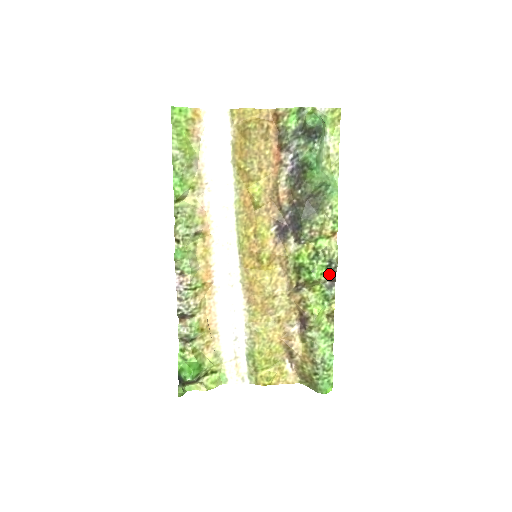
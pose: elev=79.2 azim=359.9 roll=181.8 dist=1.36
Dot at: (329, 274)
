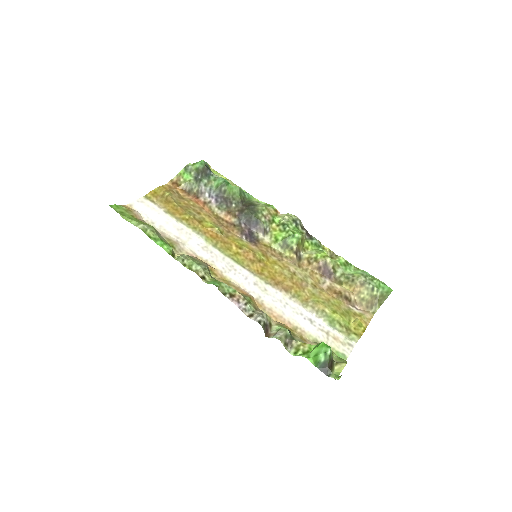
Dot at: (302, 231)
